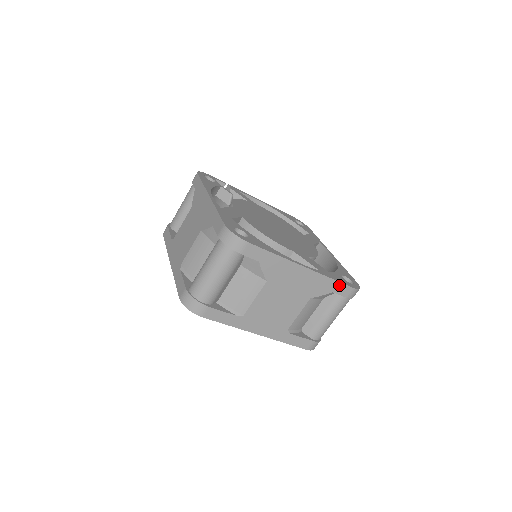
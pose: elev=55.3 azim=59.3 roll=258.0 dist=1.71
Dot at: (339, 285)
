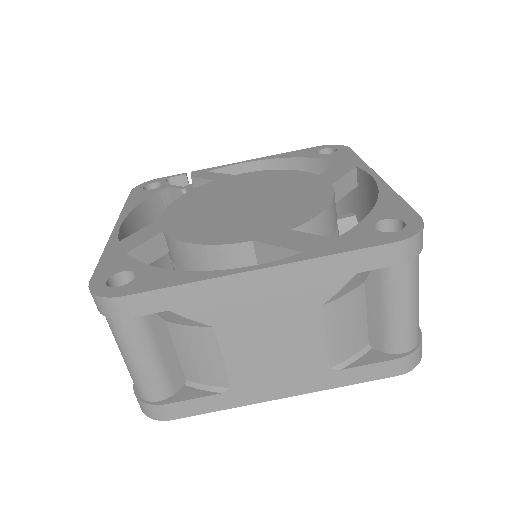
Dot at: (359, 255)
